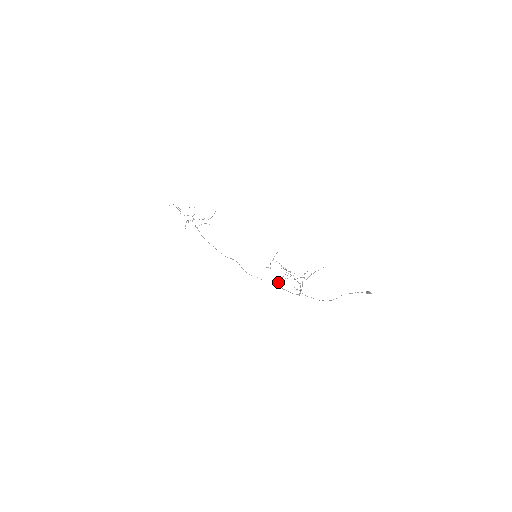
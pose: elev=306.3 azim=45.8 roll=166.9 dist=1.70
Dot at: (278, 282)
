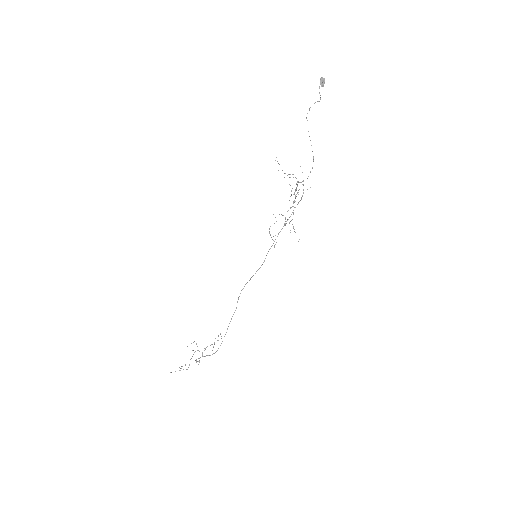
Dot at: occluded
